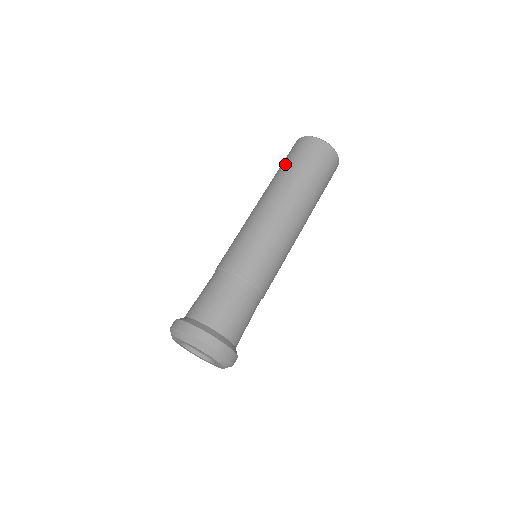
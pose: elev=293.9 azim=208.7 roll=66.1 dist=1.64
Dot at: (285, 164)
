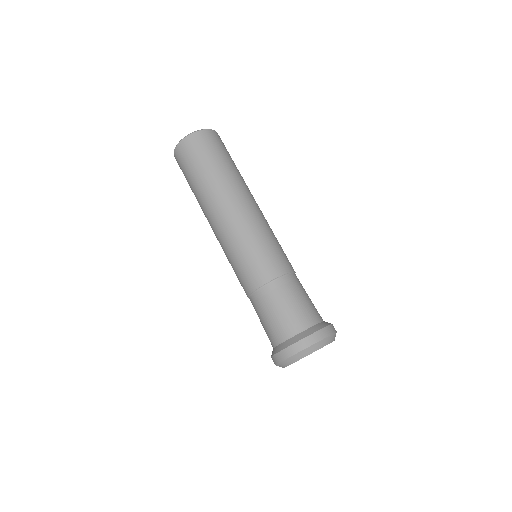
Dot at: (193, 177)
